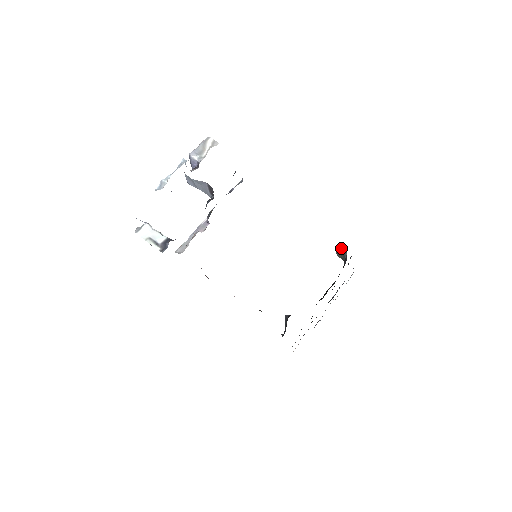
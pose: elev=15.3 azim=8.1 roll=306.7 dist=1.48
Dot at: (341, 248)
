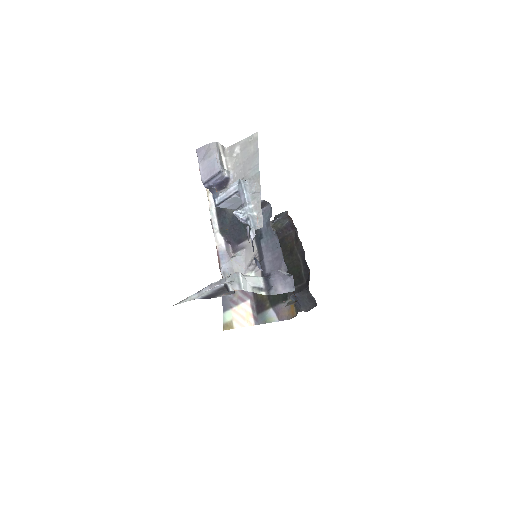
Dot at: (282, 218)
